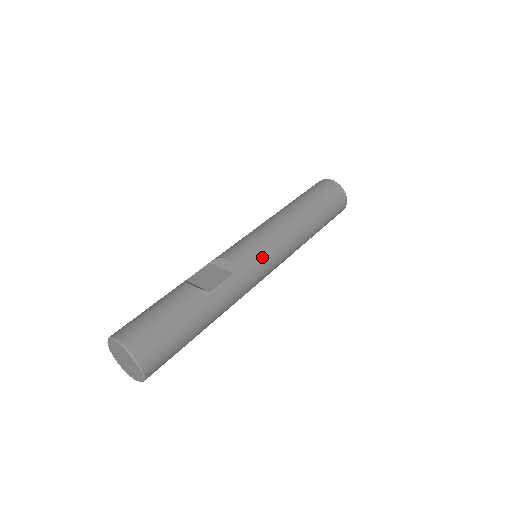
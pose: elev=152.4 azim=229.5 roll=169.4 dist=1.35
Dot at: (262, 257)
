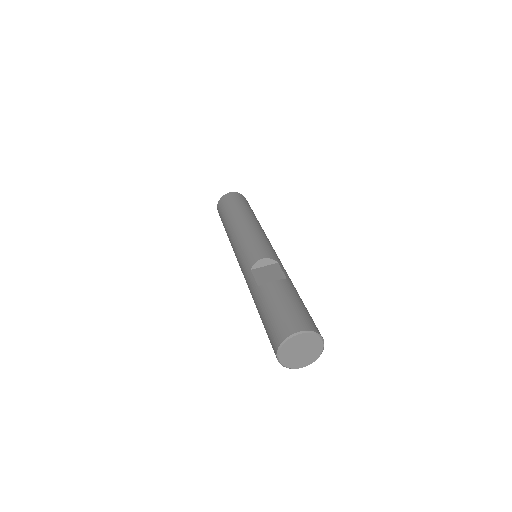
Dot at: (272, 248)
